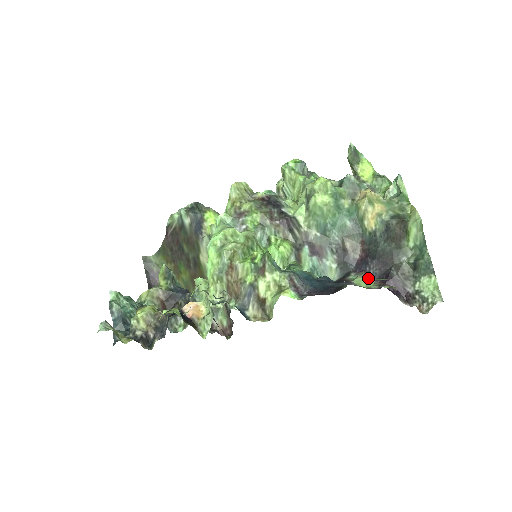
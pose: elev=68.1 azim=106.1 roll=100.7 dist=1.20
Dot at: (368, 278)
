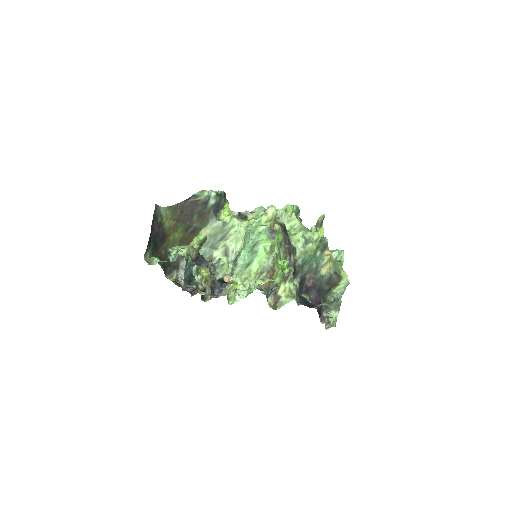
Dot at: (309, 299)
